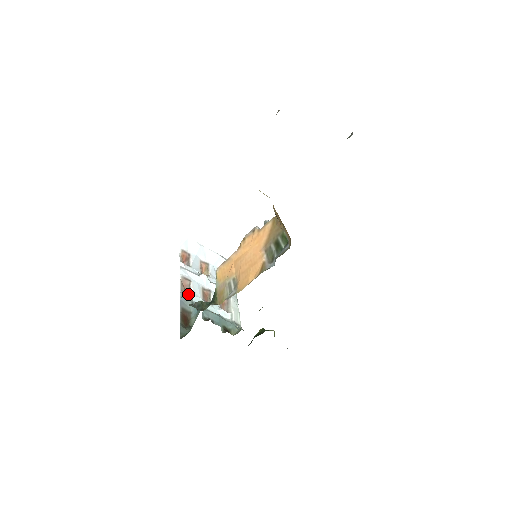
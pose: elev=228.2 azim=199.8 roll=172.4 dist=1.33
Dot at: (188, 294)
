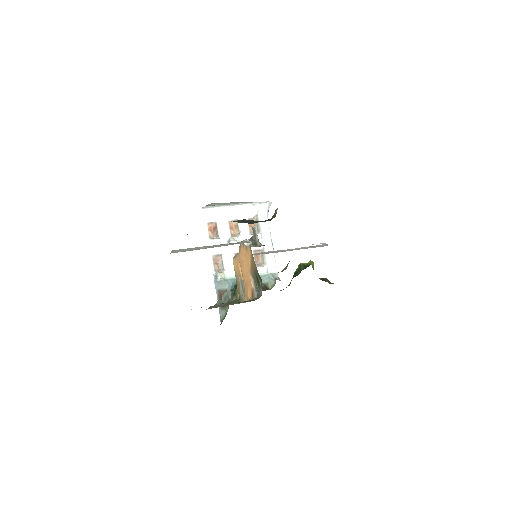
Dot at: (220, 276)
